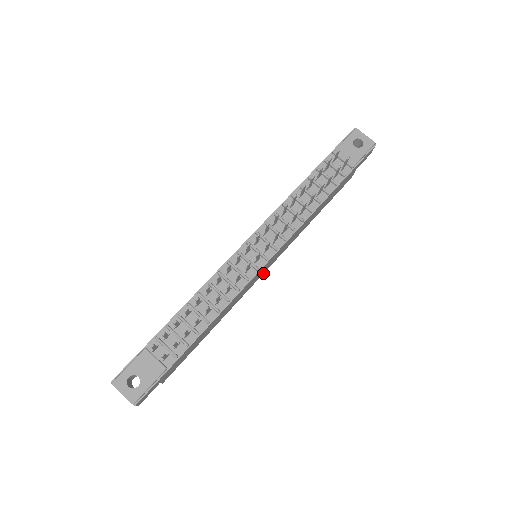
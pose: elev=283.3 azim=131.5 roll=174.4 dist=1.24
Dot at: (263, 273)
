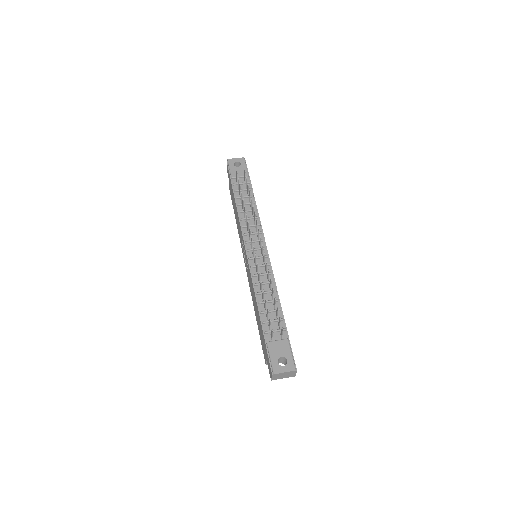
Dot at: occluded
